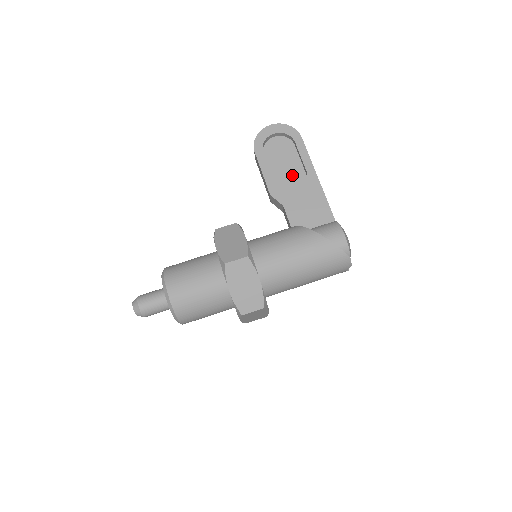
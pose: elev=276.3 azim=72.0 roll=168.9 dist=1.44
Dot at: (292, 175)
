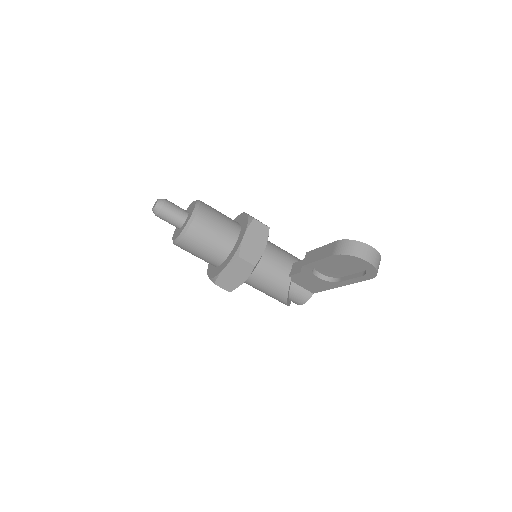
Dot at: (333, 271)
